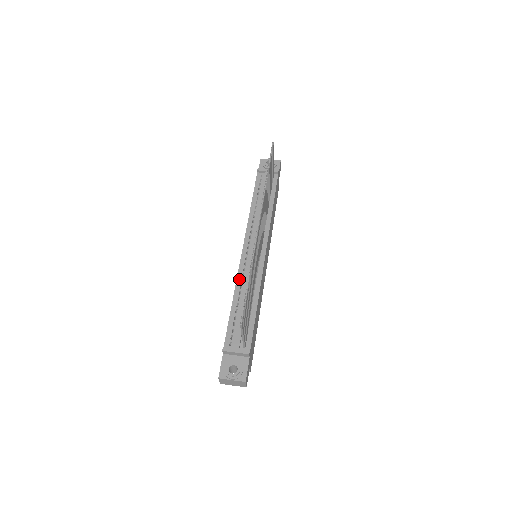
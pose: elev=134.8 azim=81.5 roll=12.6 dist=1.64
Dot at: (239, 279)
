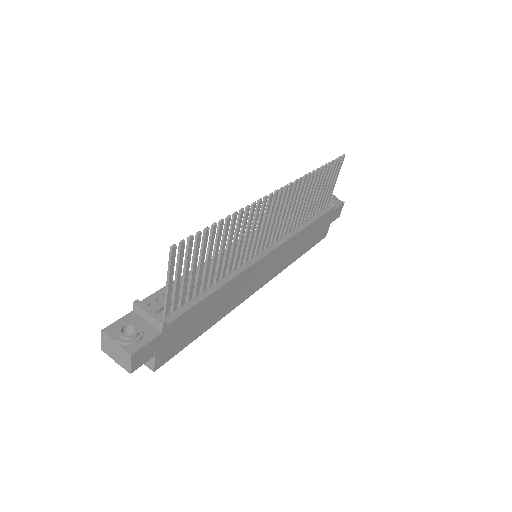
Dot at: occluded
